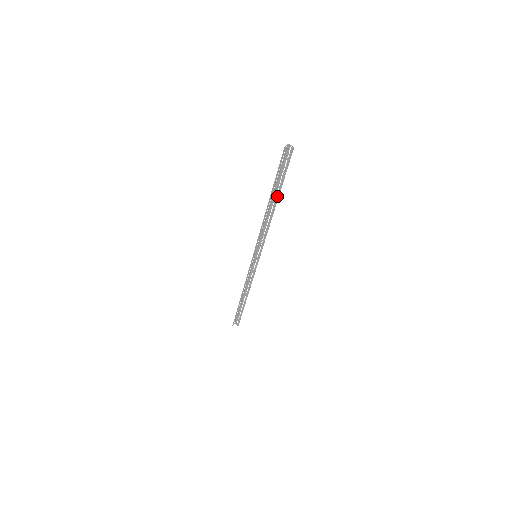
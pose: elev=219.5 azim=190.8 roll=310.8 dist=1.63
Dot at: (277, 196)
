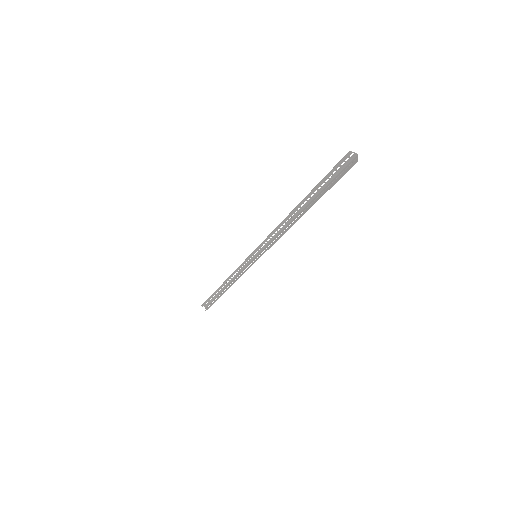
Dot at: (309, 207)
